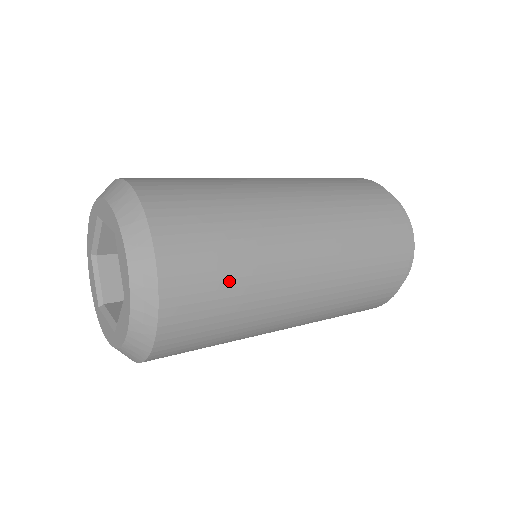
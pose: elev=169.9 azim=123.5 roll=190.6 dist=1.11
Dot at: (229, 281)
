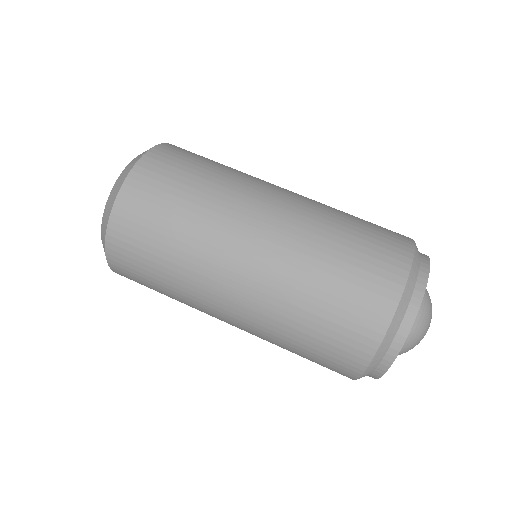
Dot at: occluded
